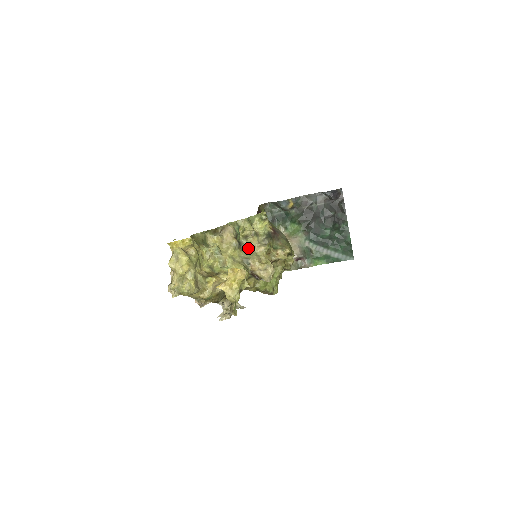
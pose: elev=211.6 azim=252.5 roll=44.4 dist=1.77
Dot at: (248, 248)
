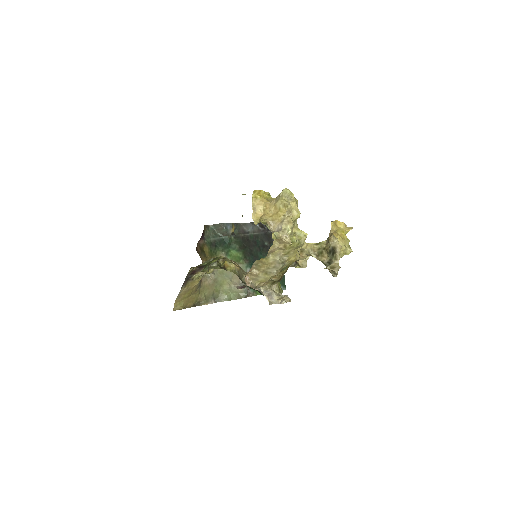
Dot at: occluded
